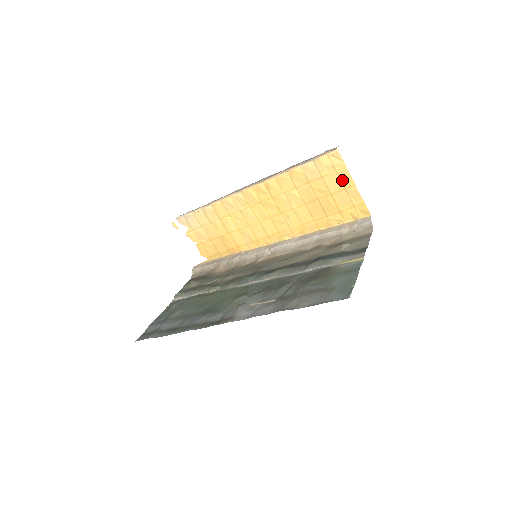
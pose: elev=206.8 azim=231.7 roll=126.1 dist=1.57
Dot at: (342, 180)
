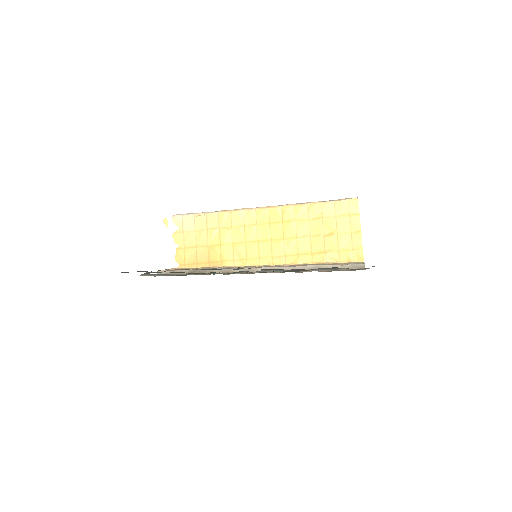
Dot at: (352, 224)
